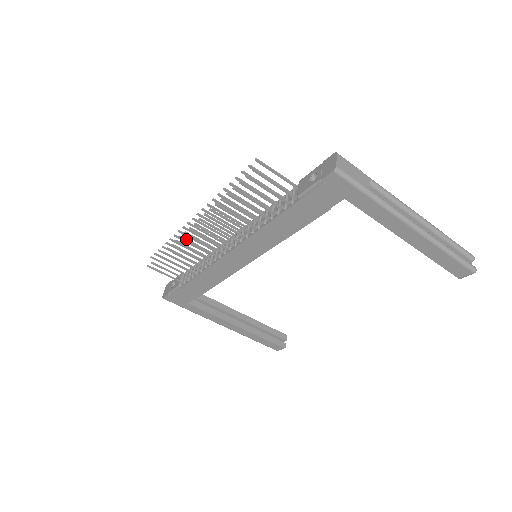
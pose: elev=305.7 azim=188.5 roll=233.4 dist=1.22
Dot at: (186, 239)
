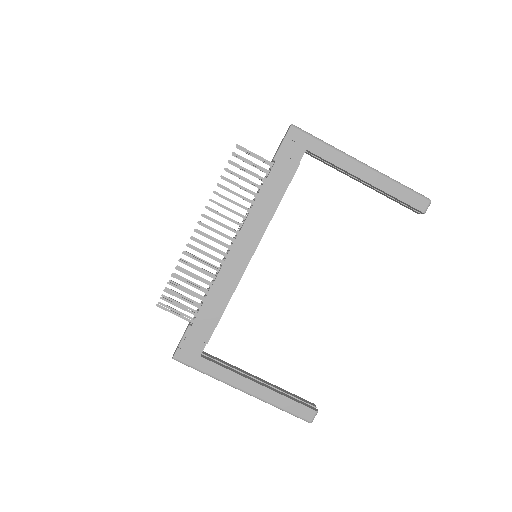
Dot at: (192, 247)
